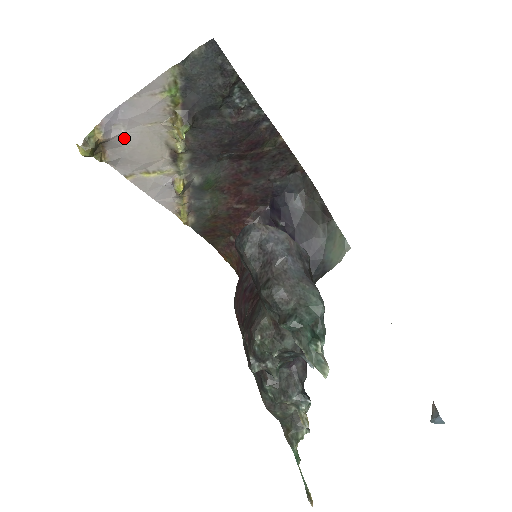
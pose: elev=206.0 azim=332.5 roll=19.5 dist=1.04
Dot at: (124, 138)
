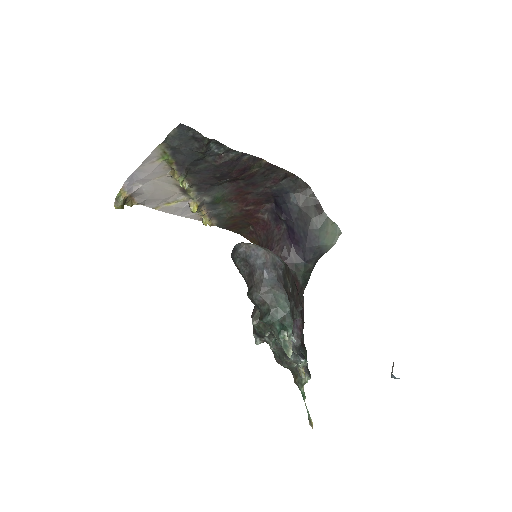
Dot at: (143, 189)
